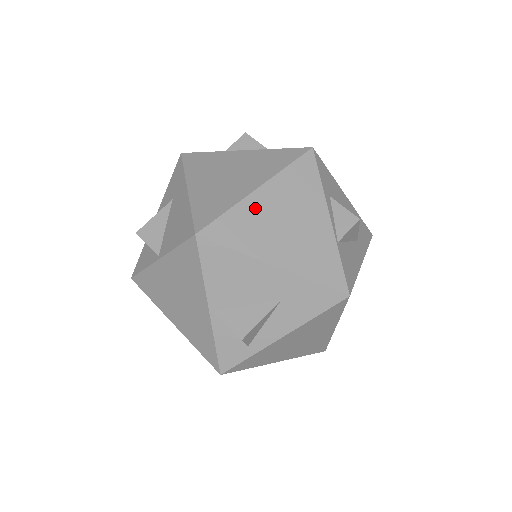
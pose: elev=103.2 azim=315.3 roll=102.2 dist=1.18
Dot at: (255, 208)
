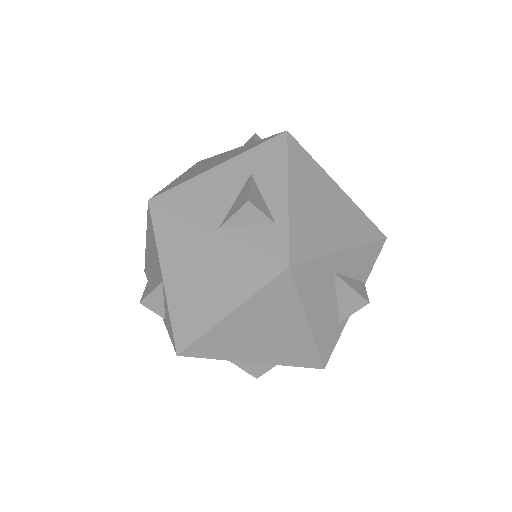
Dot at: occluded
